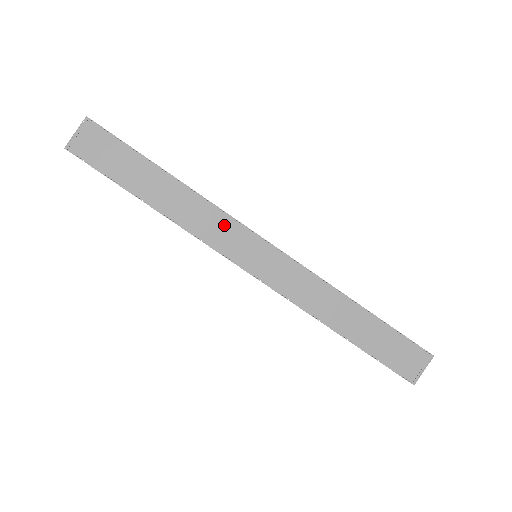
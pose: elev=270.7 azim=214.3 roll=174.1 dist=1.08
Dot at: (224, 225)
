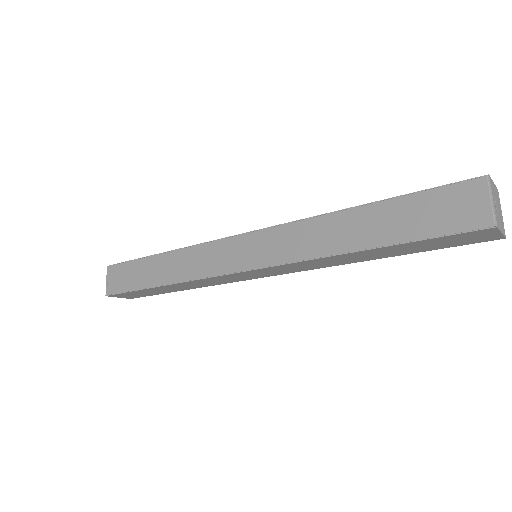
Dot at: (207, 253)
